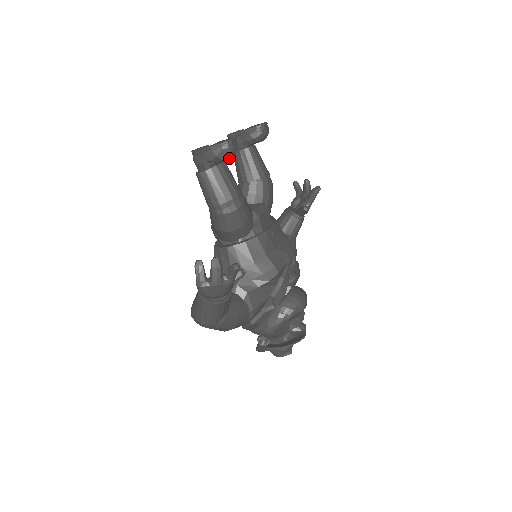
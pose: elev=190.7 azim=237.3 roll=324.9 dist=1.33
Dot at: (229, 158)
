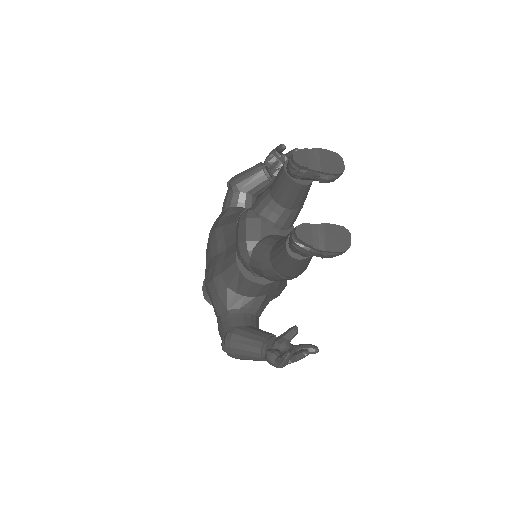
Dot at: occluded
